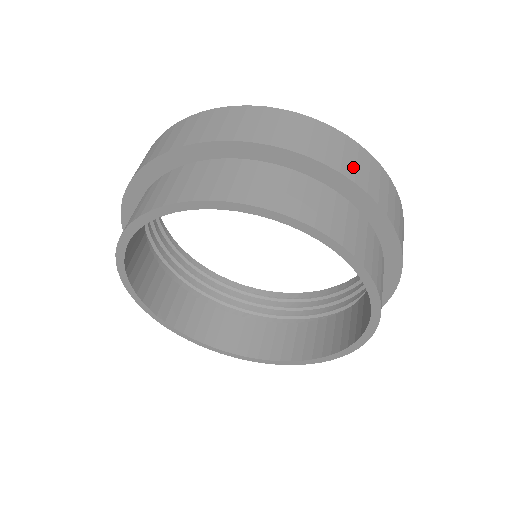
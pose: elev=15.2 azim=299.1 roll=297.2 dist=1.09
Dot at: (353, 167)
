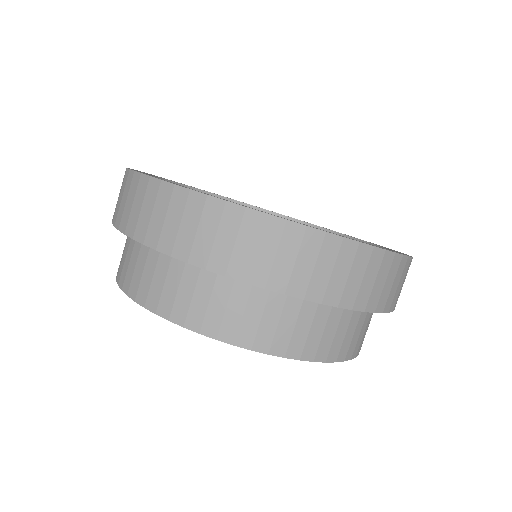
Dot at: (369, 291)
